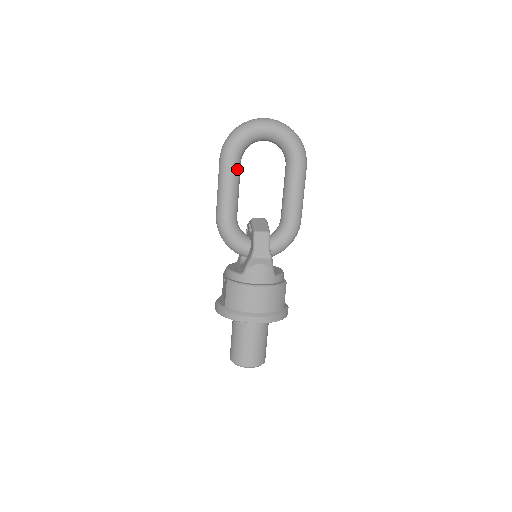
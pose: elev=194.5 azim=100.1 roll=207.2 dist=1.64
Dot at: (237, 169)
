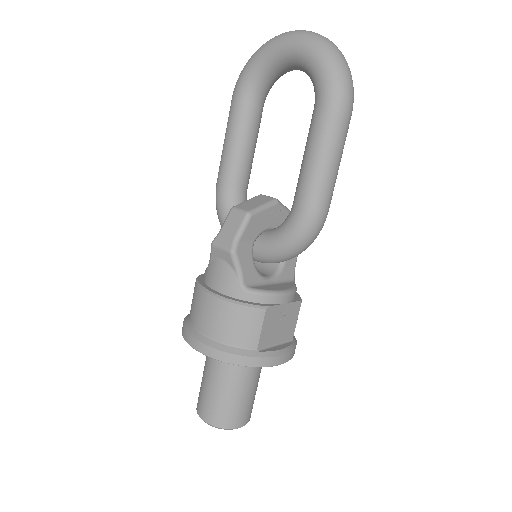
Dot at: (244, 113)
